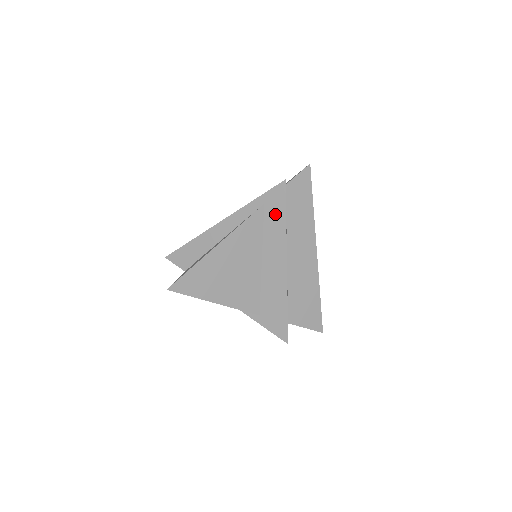
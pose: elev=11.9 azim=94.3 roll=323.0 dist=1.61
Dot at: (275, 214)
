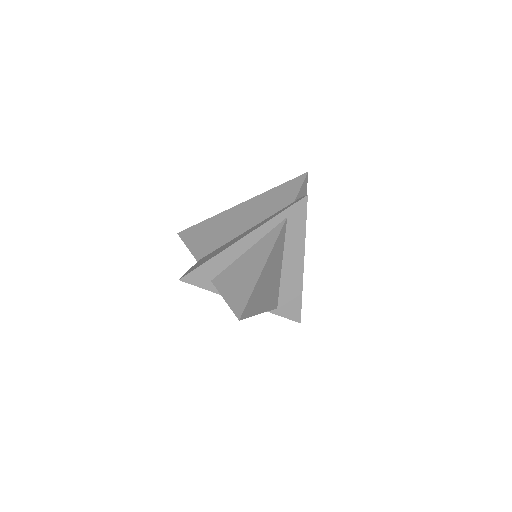
Dot at: (297, 224)
